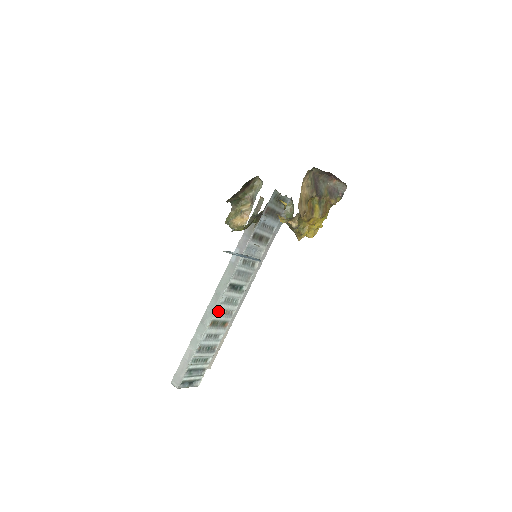
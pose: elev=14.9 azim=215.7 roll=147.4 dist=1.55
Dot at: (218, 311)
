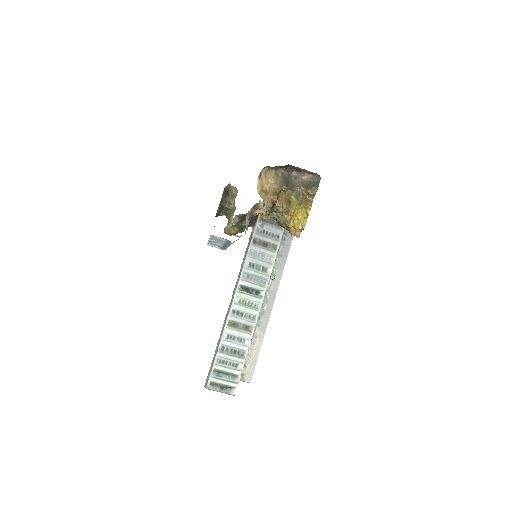
Dot at: (234, 312)
